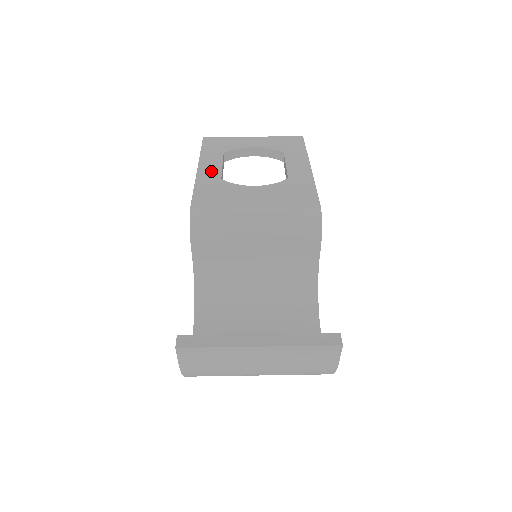
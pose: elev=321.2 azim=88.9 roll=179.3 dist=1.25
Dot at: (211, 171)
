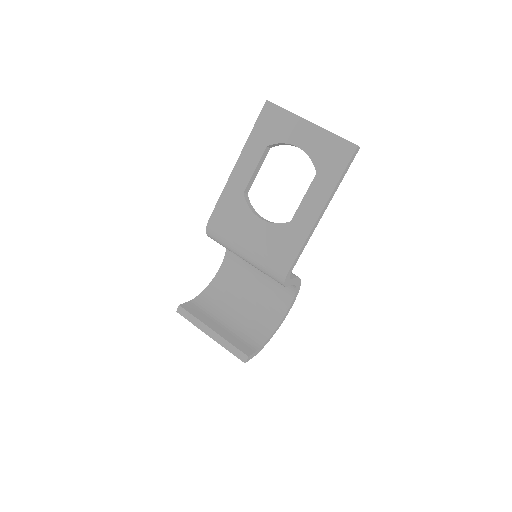
Dot at: (242, 176)
